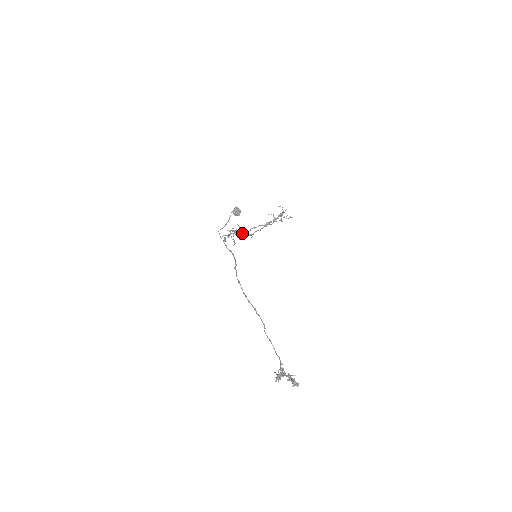
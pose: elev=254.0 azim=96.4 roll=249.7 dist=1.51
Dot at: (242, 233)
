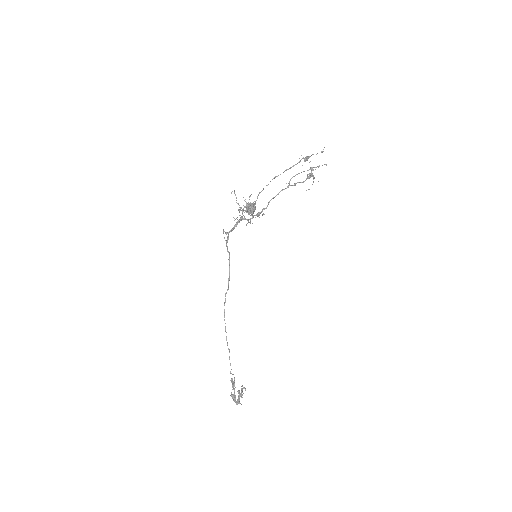
Dot at: (255, 203)
